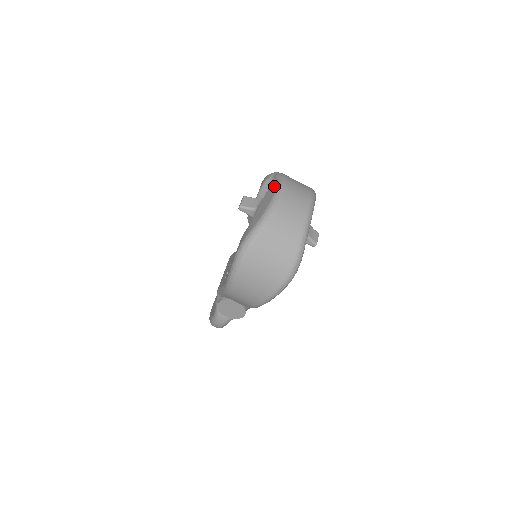
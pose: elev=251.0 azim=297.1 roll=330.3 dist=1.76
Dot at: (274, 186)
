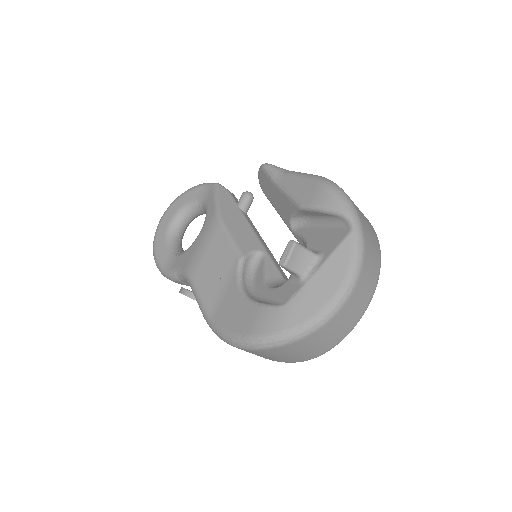
Dot at: (345, 265)
